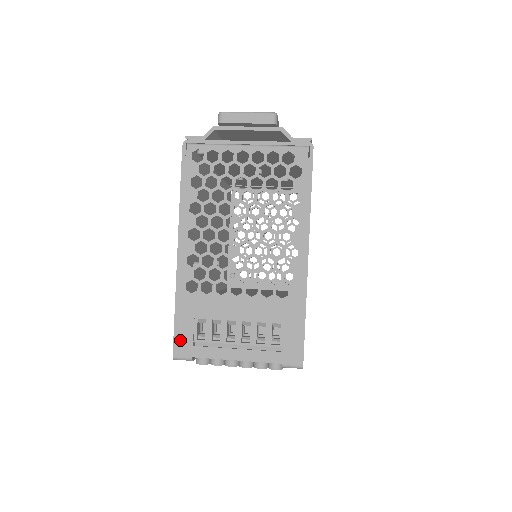
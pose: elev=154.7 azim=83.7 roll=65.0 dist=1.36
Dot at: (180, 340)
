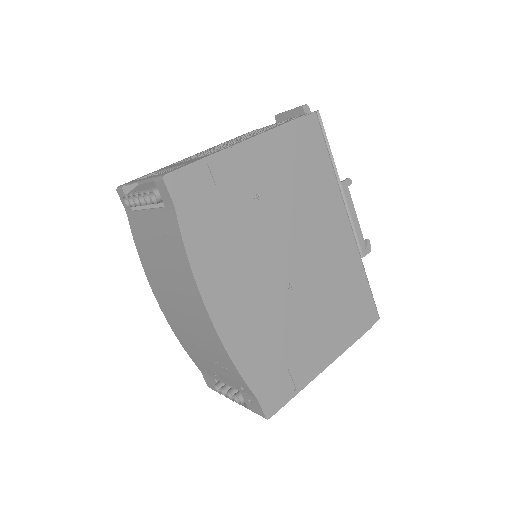
Dot at: occluded
